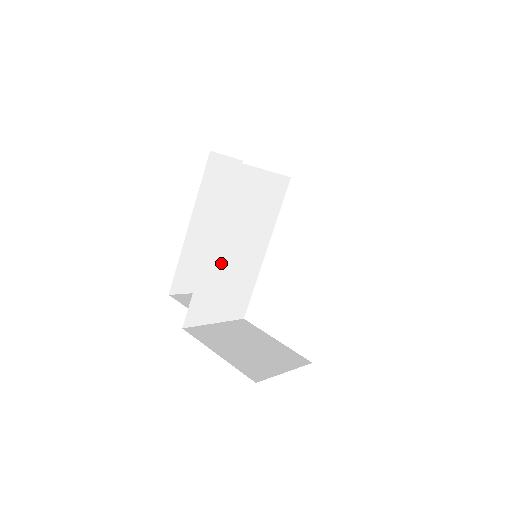
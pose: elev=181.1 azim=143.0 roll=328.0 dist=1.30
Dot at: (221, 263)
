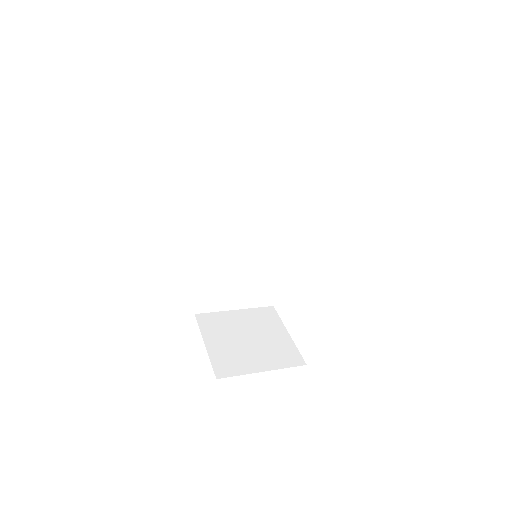
Dot at: (224, 261)
